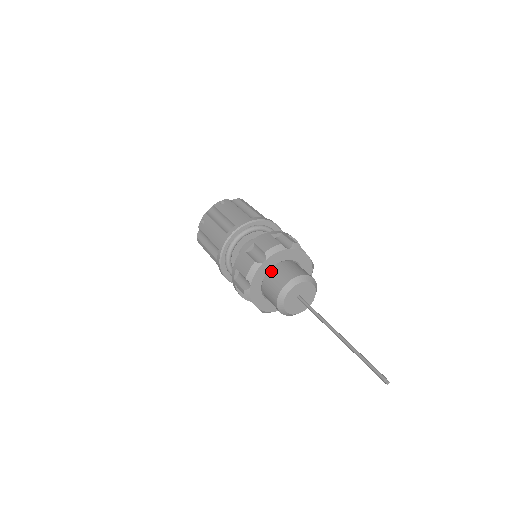
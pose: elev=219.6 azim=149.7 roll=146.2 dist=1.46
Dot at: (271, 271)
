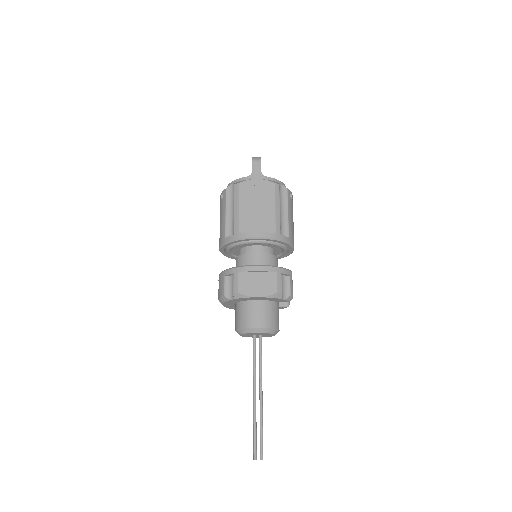
Dot at: (235, 307)
